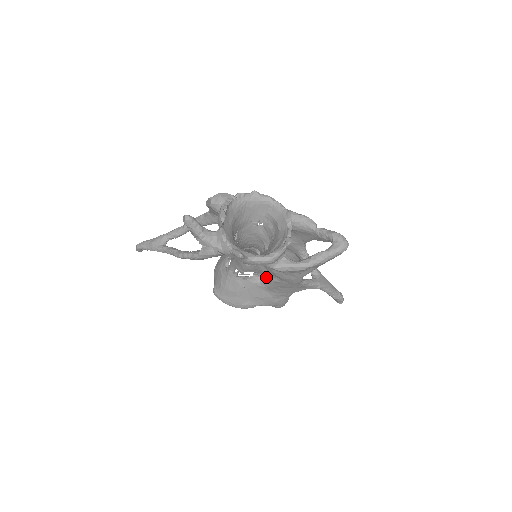
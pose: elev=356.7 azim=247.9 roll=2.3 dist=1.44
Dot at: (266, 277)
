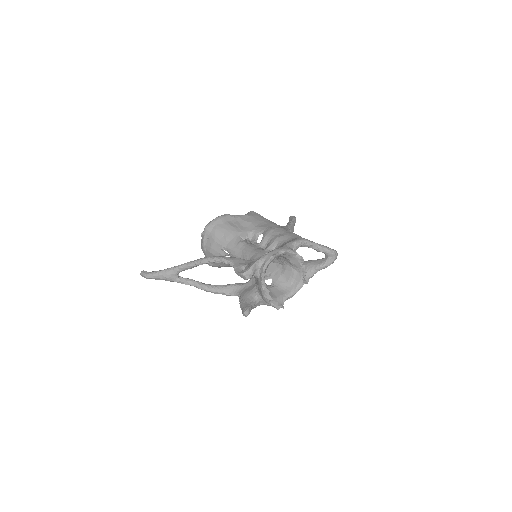
Dot at: occluded
